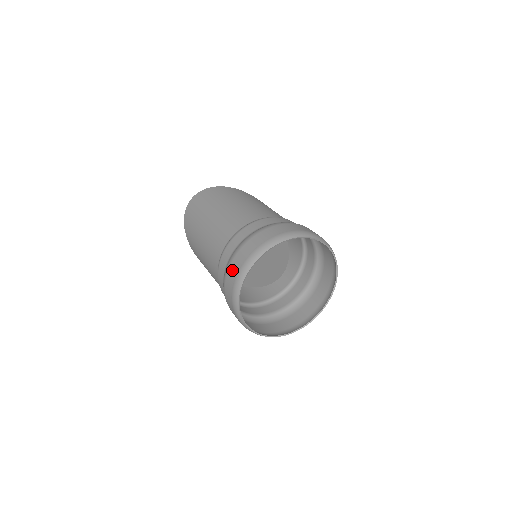
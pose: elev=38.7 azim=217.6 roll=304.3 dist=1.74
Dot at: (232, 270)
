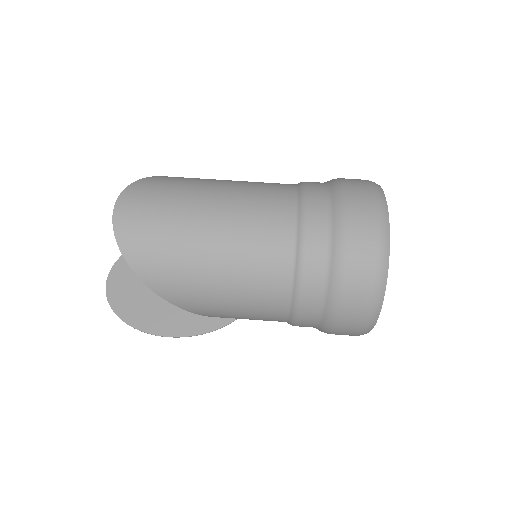
Dot at: (360, 252)
